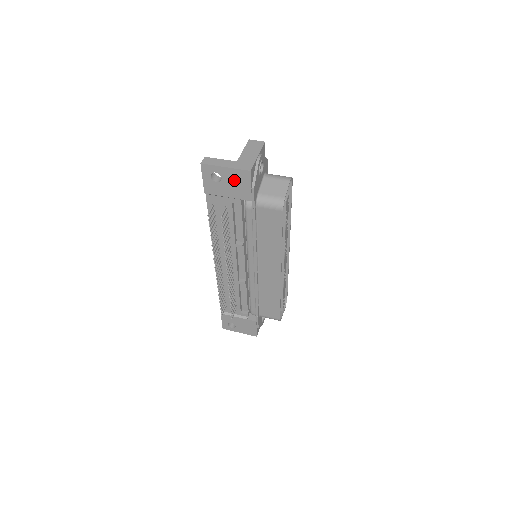
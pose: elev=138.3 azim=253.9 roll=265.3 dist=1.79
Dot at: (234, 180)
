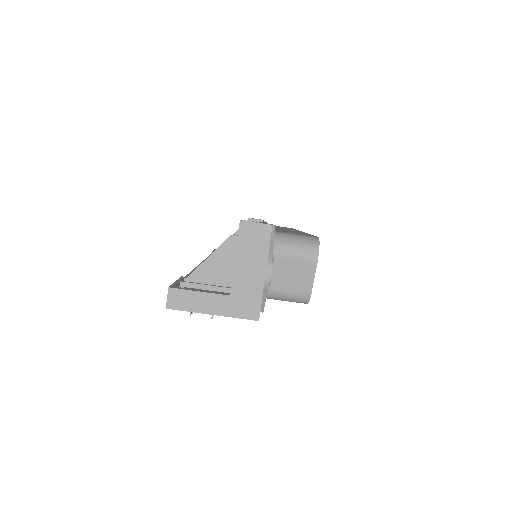
Dot at: occluded
